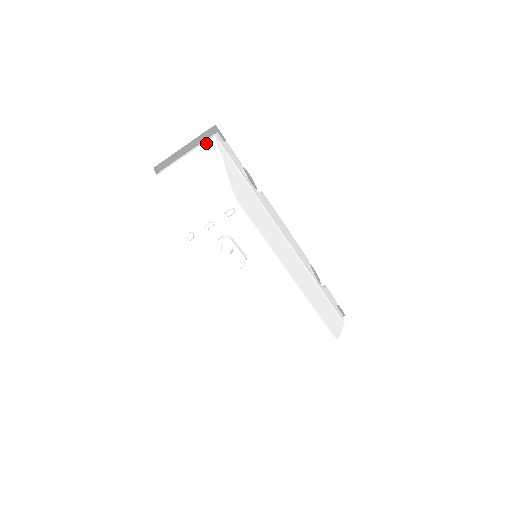
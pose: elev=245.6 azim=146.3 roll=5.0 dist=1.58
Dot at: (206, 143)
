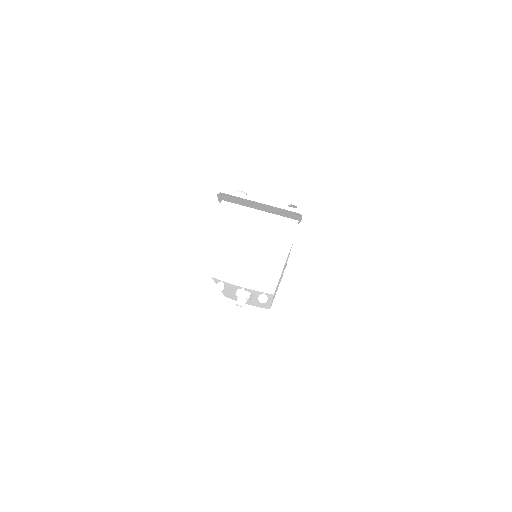
Dot at: (283, 238)
